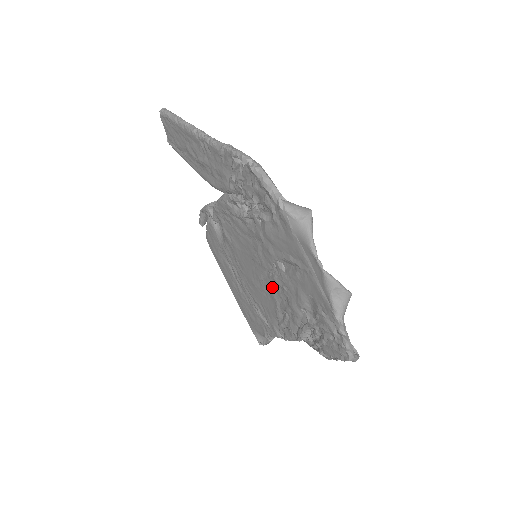
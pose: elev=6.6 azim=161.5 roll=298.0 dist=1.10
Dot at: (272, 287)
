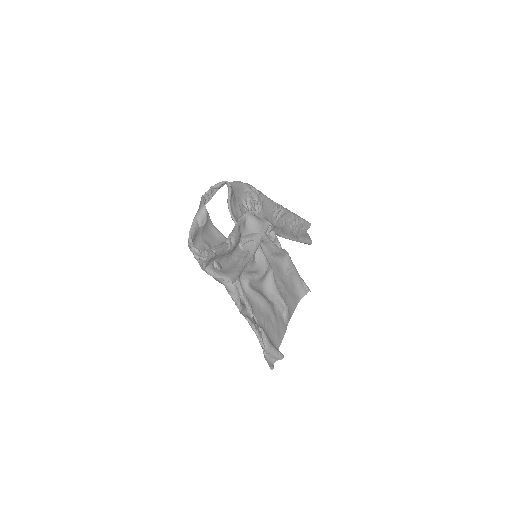
Dot at: occluded
